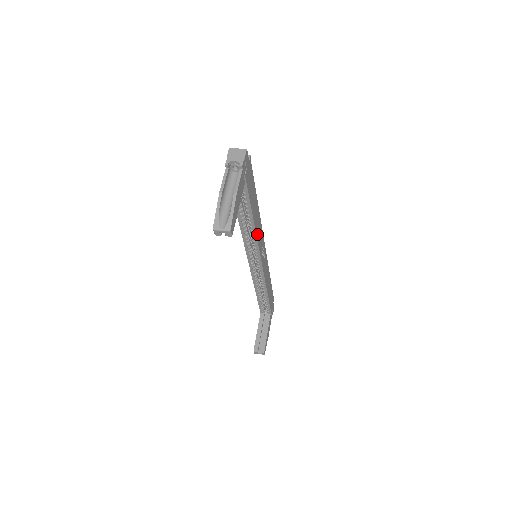
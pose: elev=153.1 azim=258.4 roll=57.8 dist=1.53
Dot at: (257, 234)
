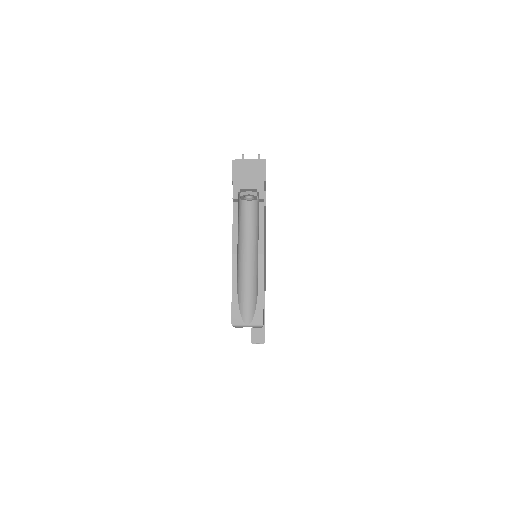
Dot at: occluded
